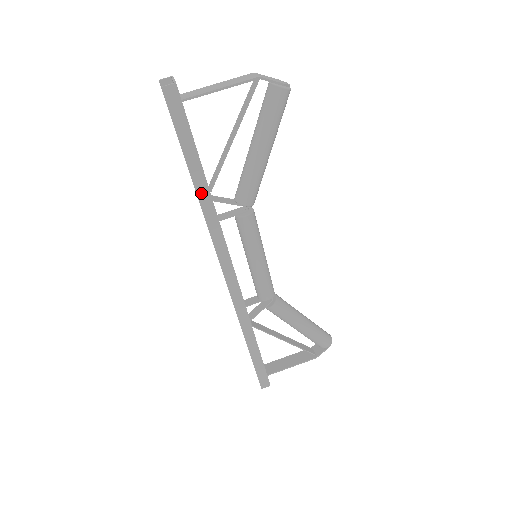
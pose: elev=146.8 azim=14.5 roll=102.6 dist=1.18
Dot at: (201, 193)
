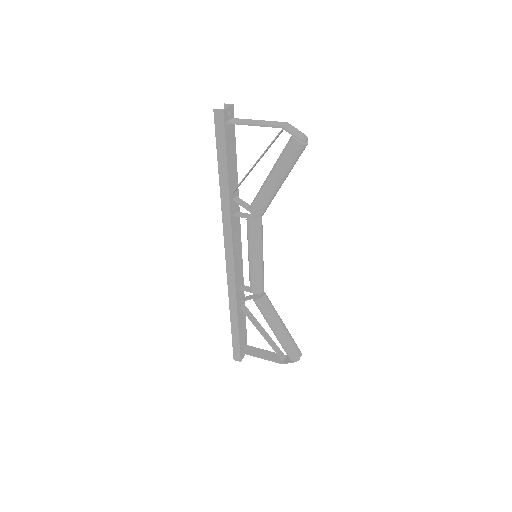
Dot at: (223, 190)
